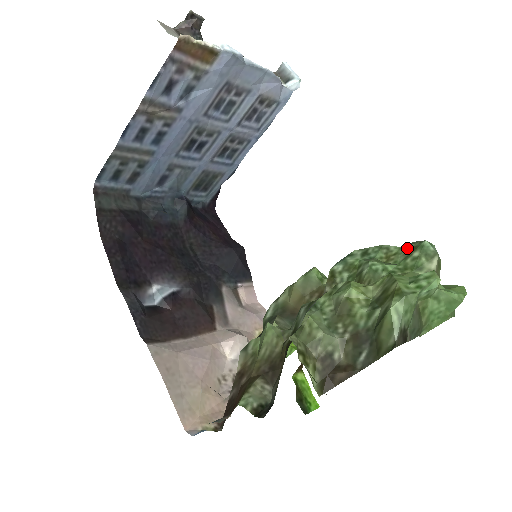
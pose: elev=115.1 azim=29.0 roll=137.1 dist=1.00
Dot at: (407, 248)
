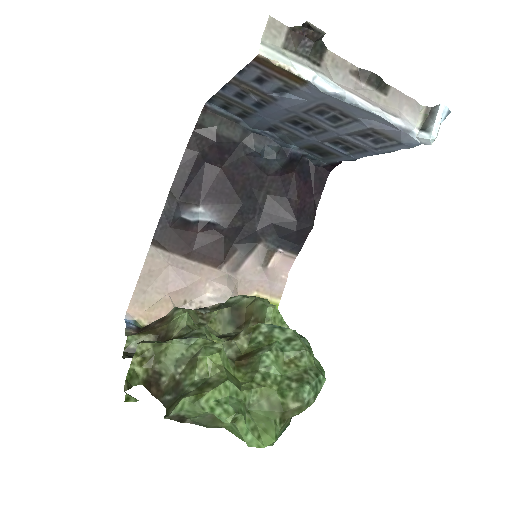
Dot at: (303, 373)
